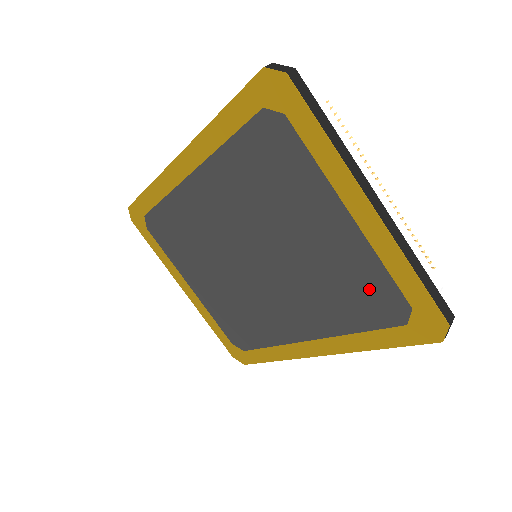
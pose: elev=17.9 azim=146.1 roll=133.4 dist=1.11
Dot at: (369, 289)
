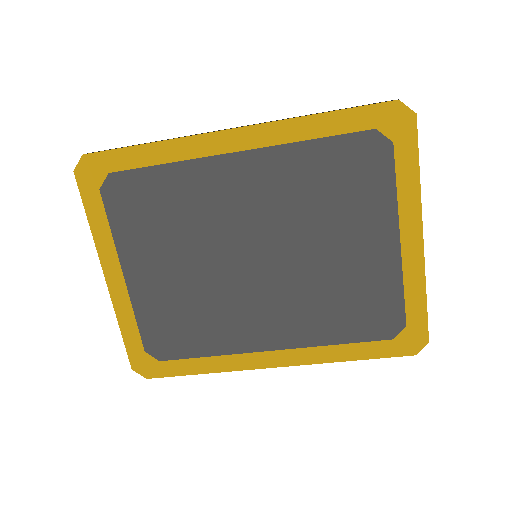
Dot at: (377, 305)
